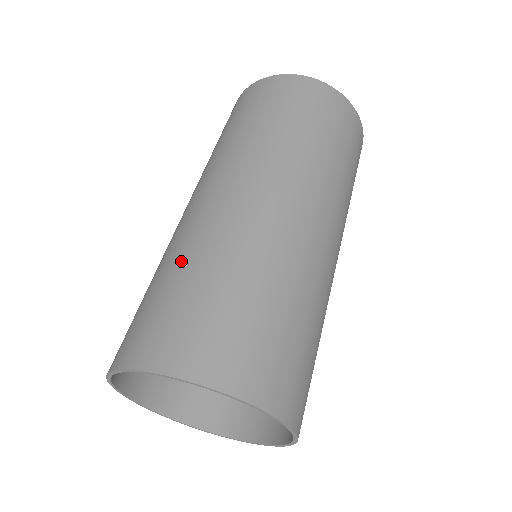
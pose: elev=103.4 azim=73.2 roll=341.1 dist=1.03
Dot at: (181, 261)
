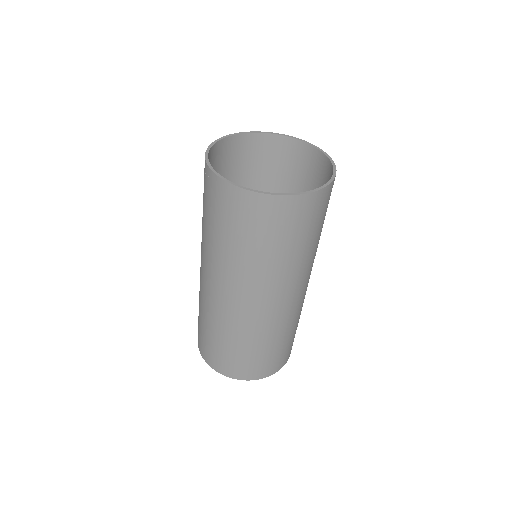
Dot at: (216, 331)
